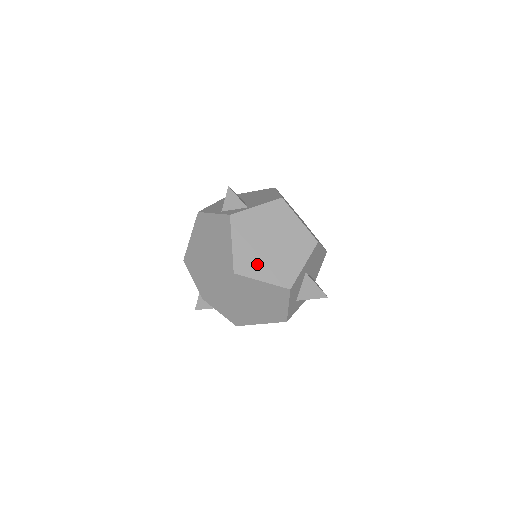
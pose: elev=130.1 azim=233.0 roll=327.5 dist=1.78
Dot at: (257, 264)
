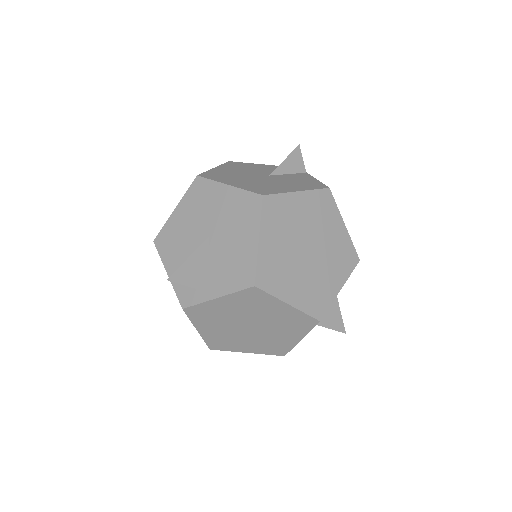
Dot at: (236, 342)
